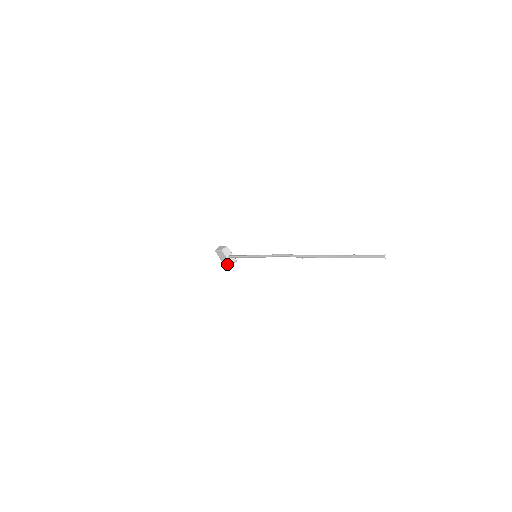
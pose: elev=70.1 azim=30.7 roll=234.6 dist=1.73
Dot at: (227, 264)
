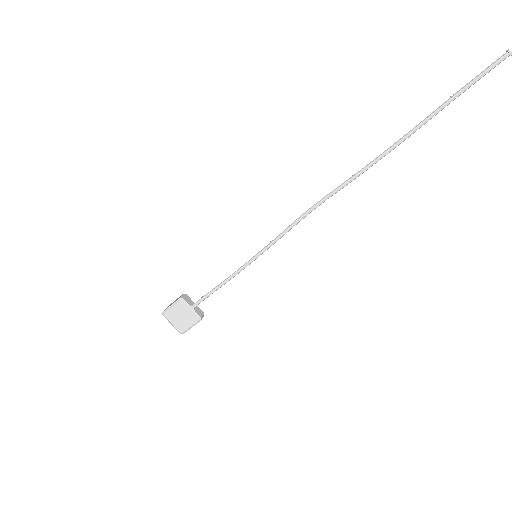
Dot at: (190, 326)
